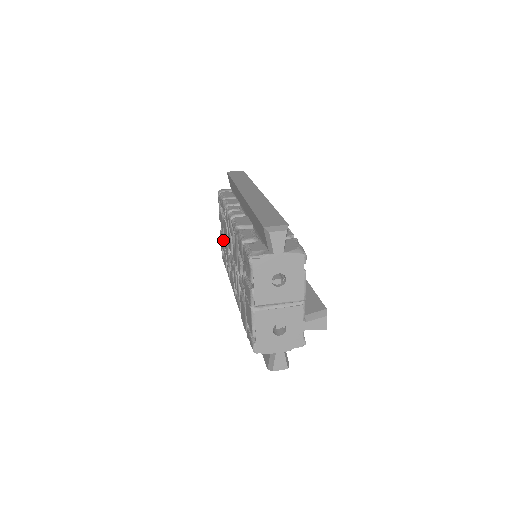
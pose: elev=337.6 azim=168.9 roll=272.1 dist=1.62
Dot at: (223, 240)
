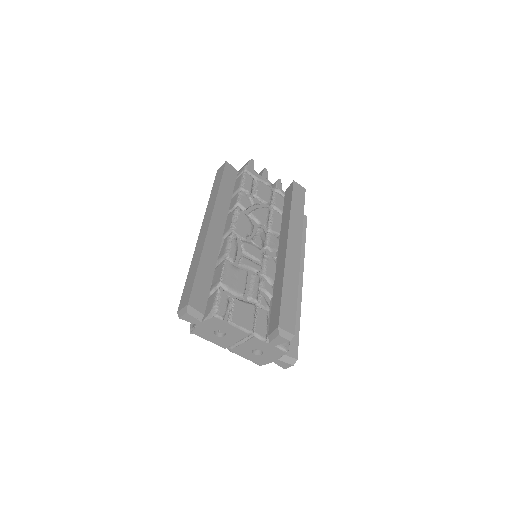
Dot at: occluded
